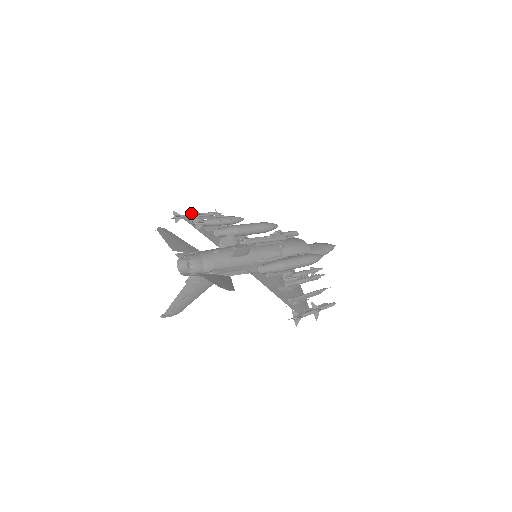
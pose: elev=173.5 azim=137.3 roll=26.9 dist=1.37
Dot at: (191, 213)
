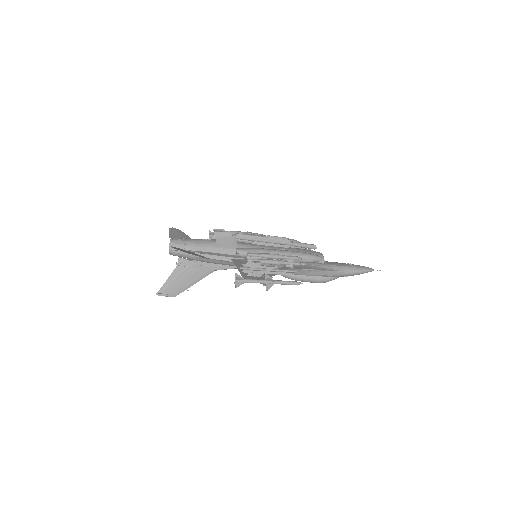
Dot at: occluded
